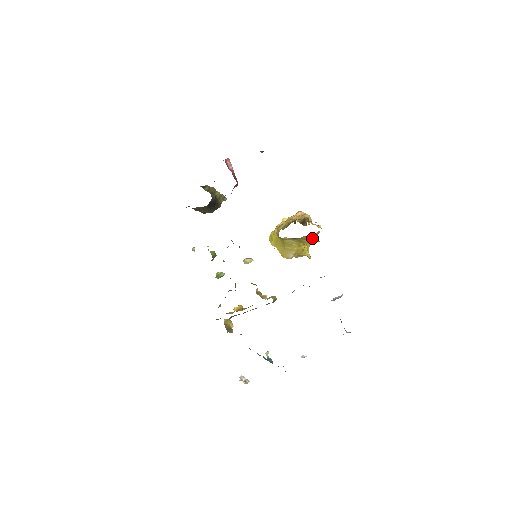
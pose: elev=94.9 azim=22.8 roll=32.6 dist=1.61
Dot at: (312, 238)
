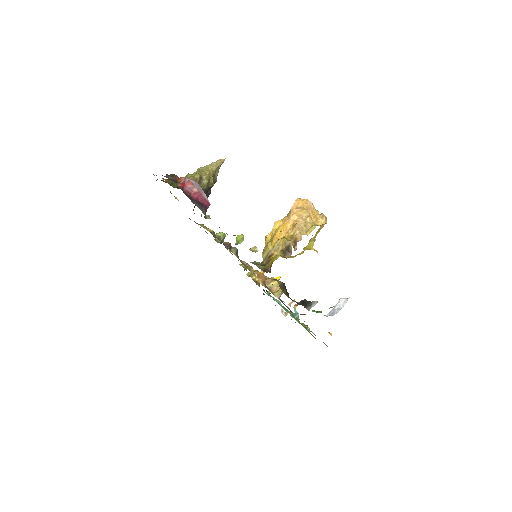
Dot at: (315, 235)
